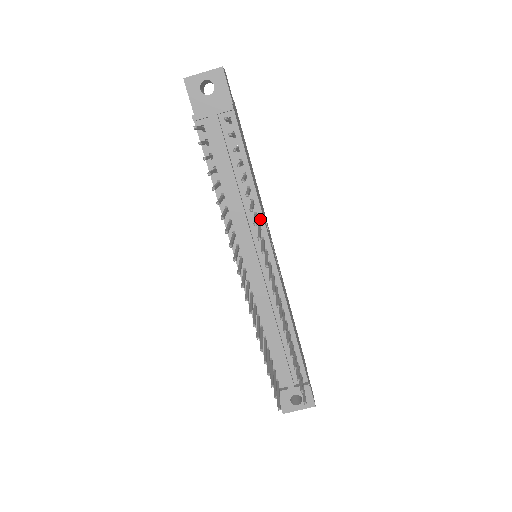
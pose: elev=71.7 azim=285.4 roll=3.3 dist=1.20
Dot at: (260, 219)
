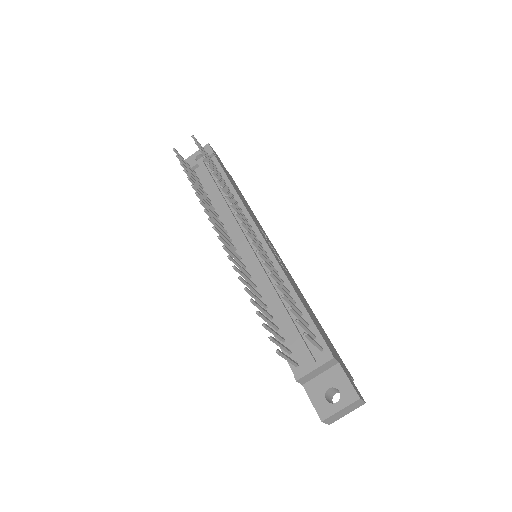
Dot at: (245, 214)
